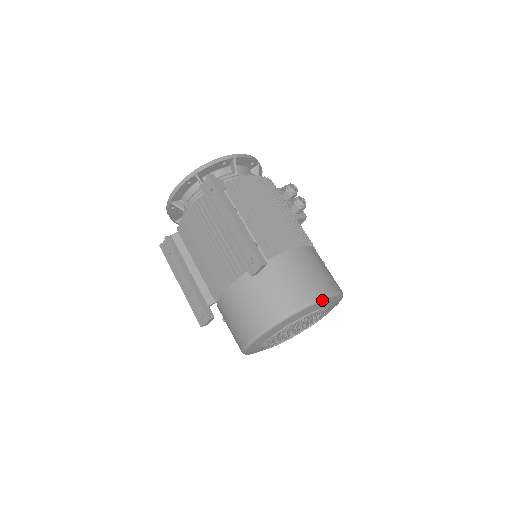
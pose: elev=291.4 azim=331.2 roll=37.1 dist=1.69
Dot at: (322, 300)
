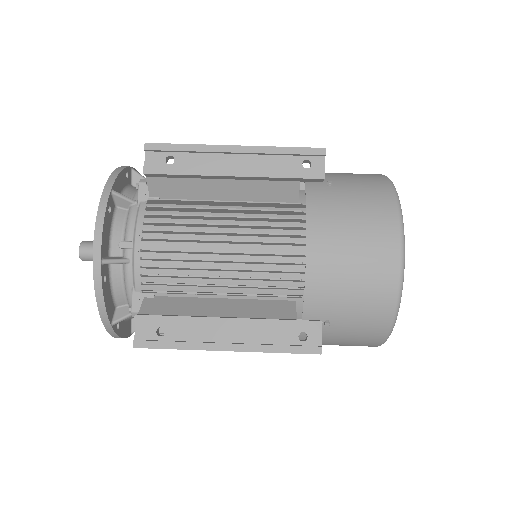
Dot at: occluded
